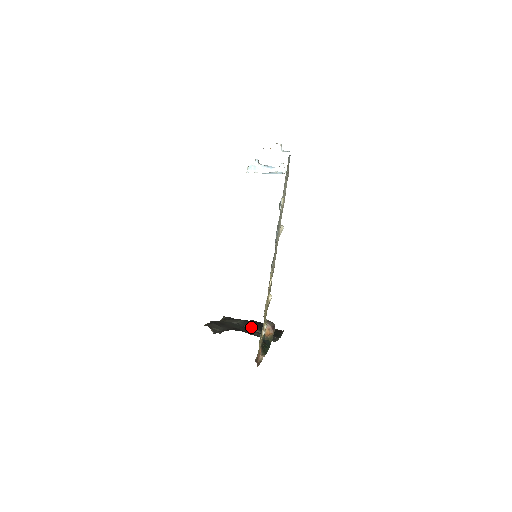
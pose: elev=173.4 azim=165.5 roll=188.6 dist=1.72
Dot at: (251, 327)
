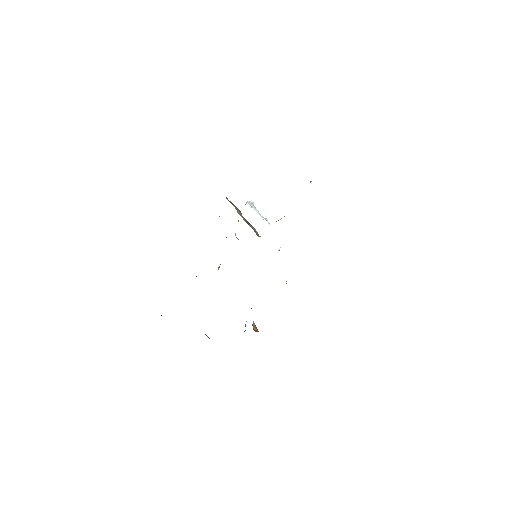
Dot at: occluded
